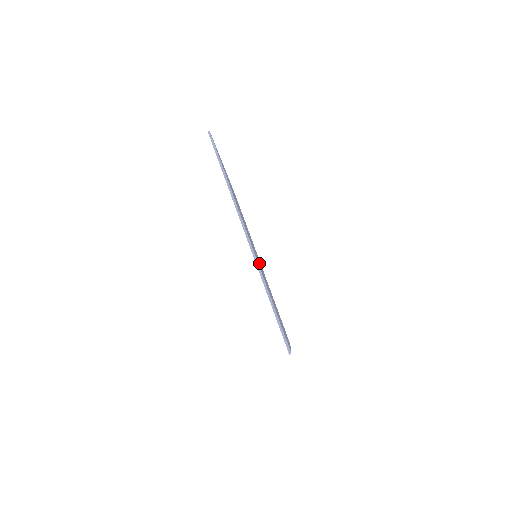
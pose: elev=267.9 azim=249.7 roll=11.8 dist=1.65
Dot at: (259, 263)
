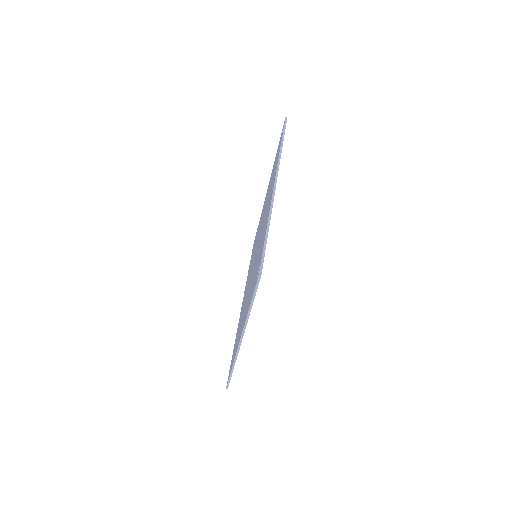
Dot at: occluded
